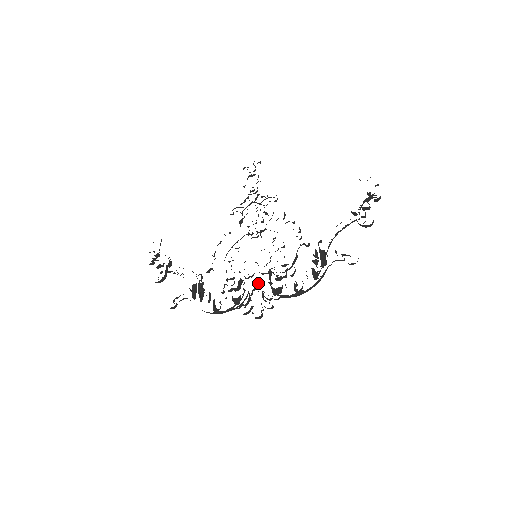
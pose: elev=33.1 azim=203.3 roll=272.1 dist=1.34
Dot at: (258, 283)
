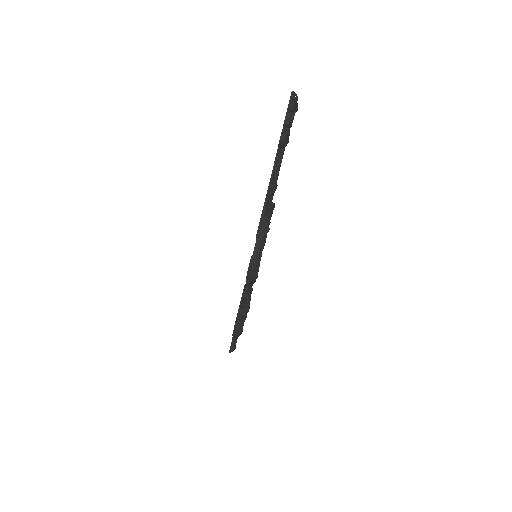
Dot at: occluded
